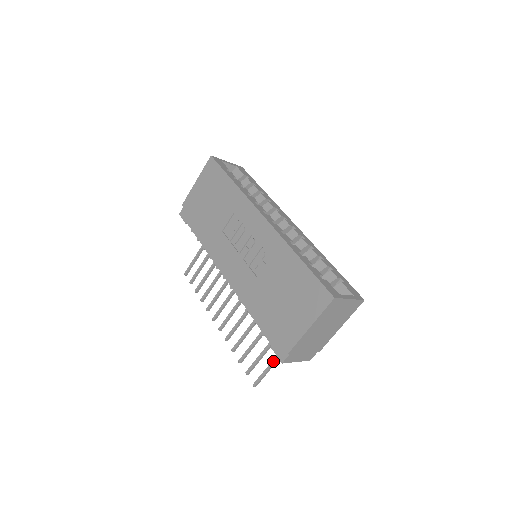
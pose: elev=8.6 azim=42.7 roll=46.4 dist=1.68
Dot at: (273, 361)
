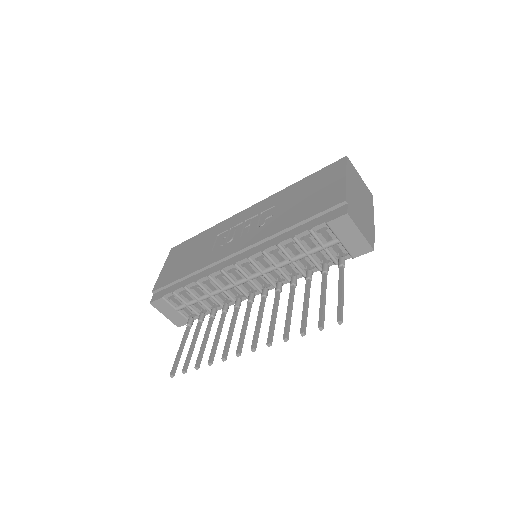
Dot at: (339, 283)
